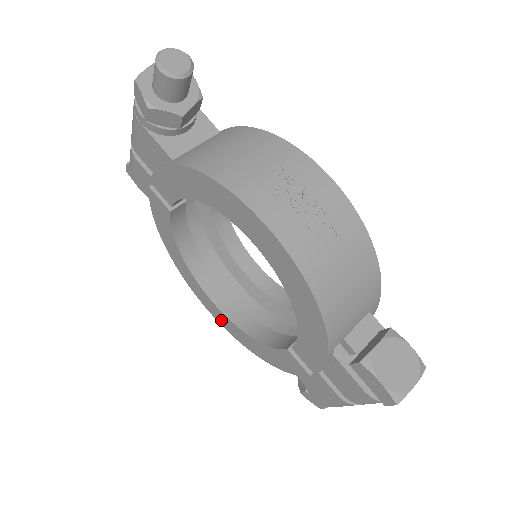
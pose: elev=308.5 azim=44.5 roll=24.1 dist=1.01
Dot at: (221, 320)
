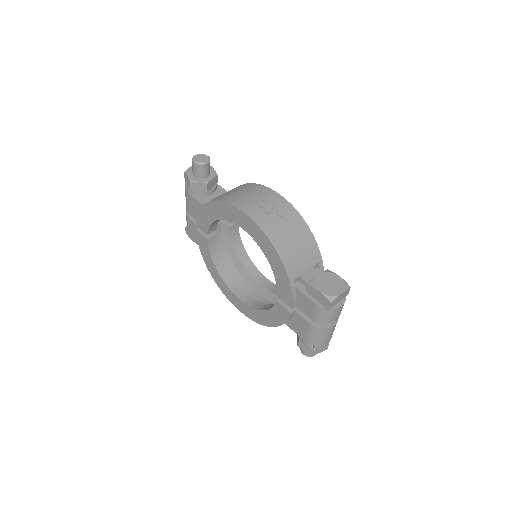
Dot at: (245, 311)
